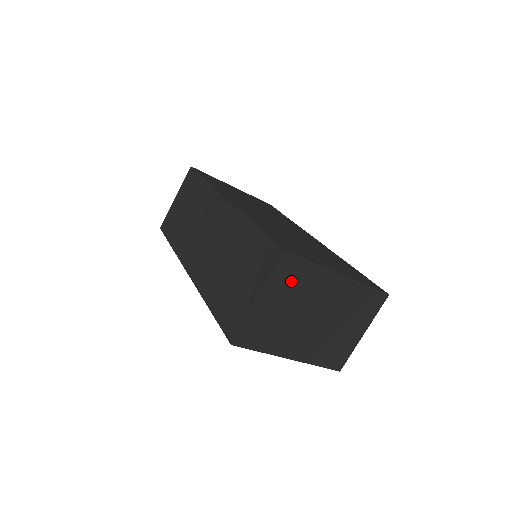
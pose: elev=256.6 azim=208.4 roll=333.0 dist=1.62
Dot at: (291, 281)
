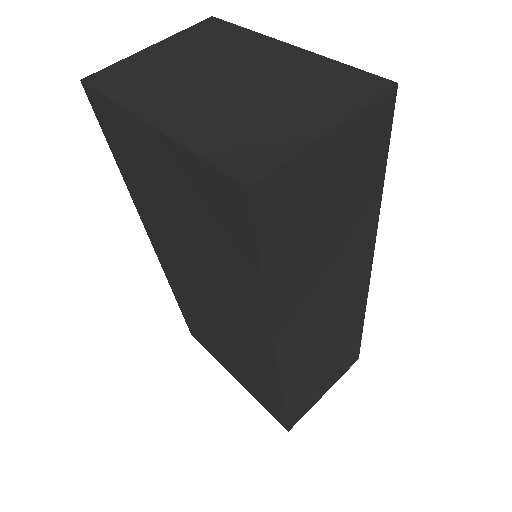
Dot at: (207, 39)
